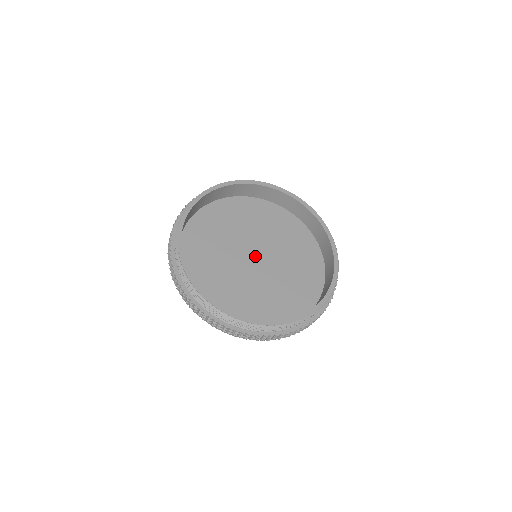
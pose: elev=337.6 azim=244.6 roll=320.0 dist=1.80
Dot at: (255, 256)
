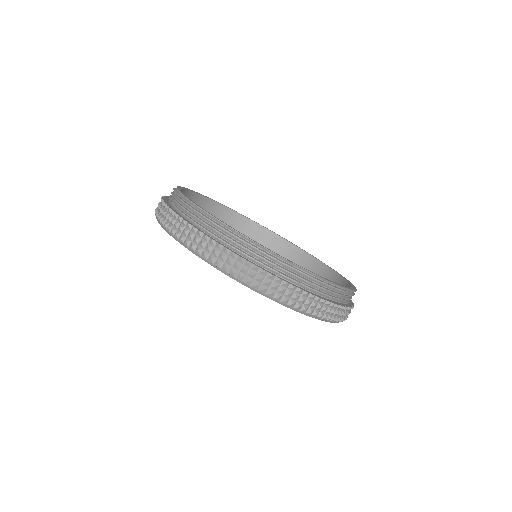
Dot at: occluded
